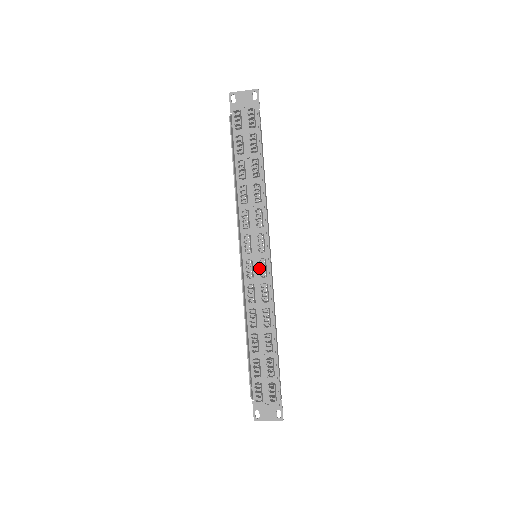
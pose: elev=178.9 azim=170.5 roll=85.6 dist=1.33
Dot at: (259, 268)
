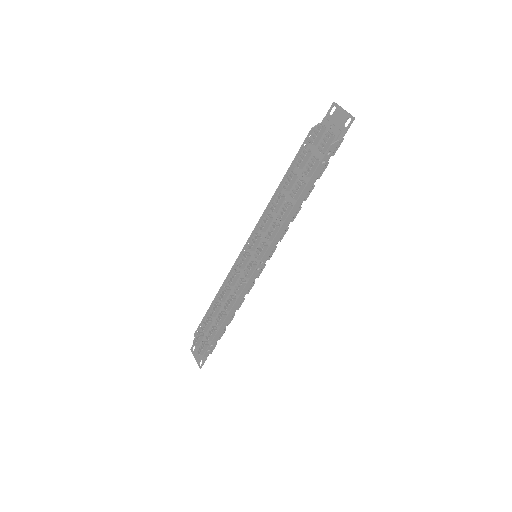
Dot at: (247, 267)
